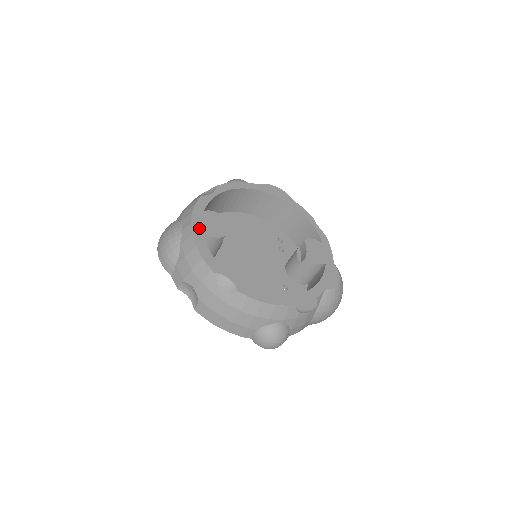
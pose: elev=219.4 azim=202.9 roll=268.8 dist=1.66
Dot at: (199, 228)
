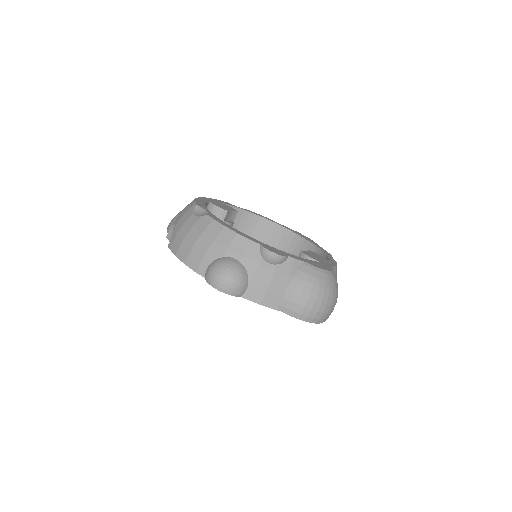
Dot at: (209, 200)
